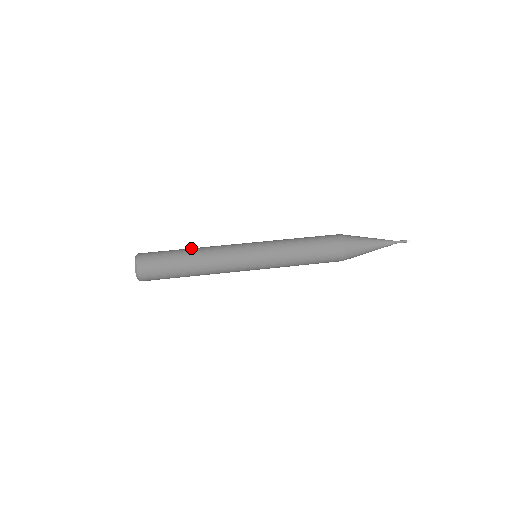
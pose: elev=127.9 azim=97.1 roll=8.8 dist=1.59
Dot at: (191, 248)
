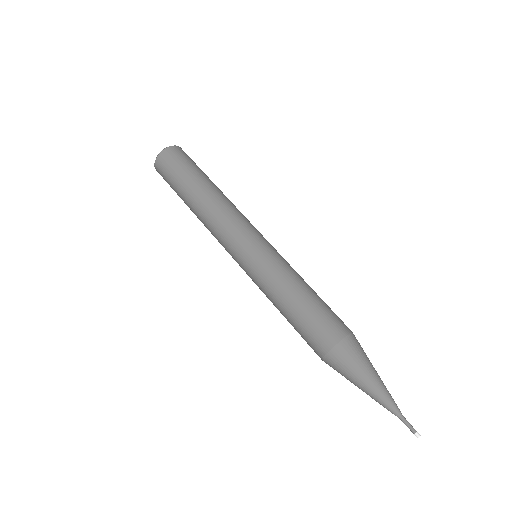
Dot at: occluded
